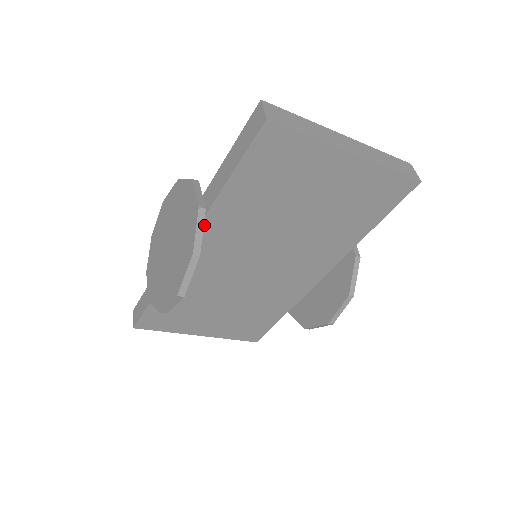
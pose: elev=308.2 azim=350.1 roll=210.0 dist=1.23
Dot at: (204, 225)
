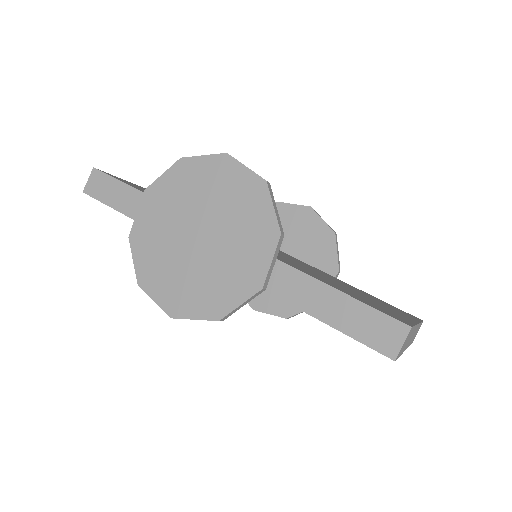
Dot at: occluded
